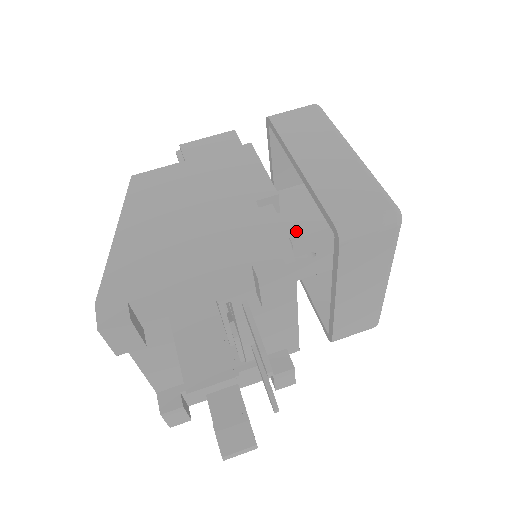
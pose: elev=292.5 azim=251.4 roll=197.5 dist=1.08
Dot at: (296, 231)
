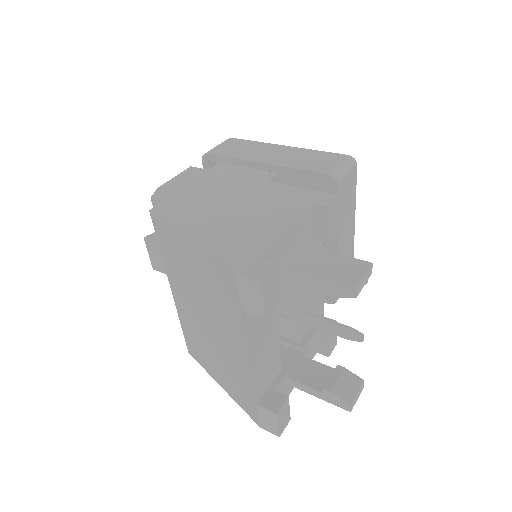
Dot at: occluded
